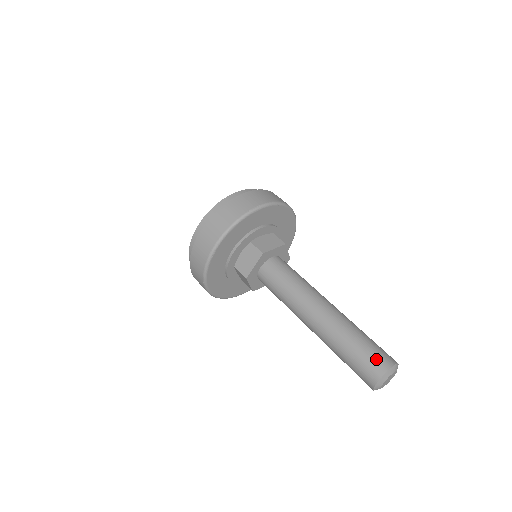
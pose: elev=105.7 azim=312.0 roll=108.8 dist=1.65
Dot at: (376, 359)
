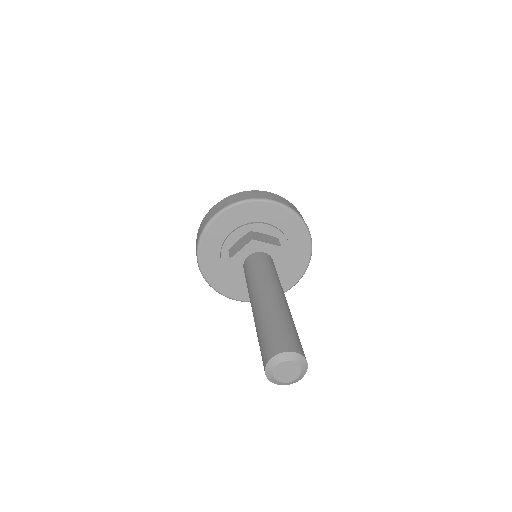
Dot at: (282, 340)
